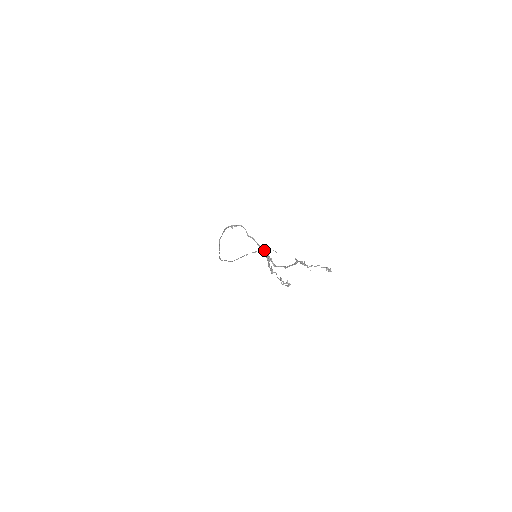
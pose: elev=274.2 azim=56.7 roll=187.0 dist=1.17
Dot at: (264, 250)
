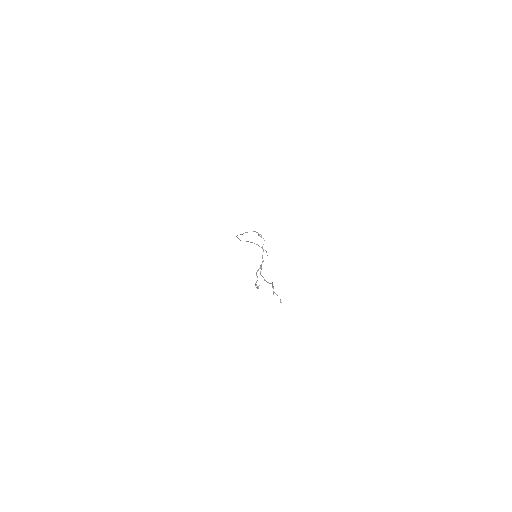
Dot at: (263, 261)
